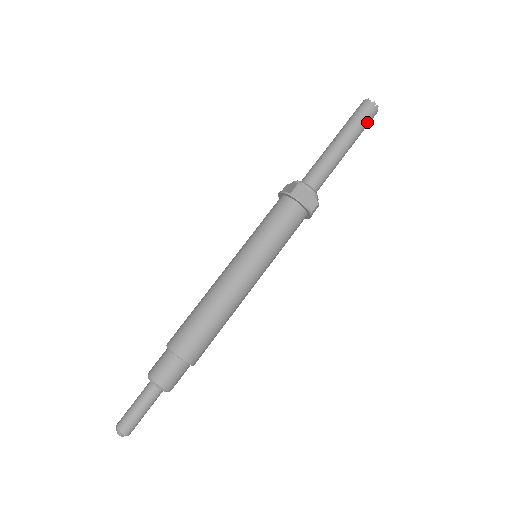
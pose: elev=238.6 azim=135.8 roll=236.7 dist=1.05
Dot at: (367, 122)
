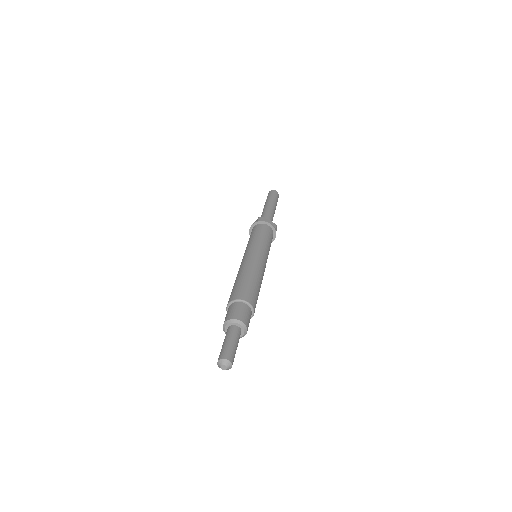
Dot at: (277, 198)
